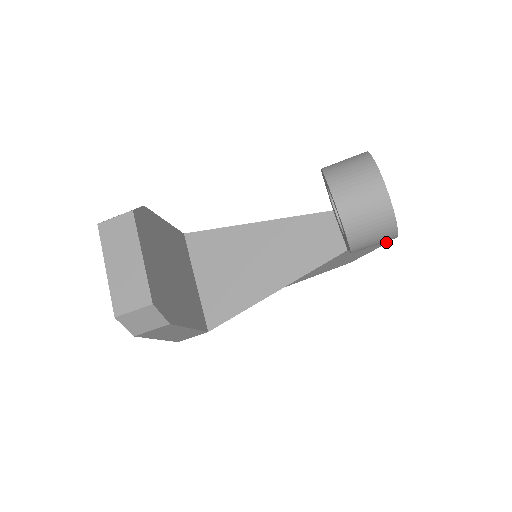
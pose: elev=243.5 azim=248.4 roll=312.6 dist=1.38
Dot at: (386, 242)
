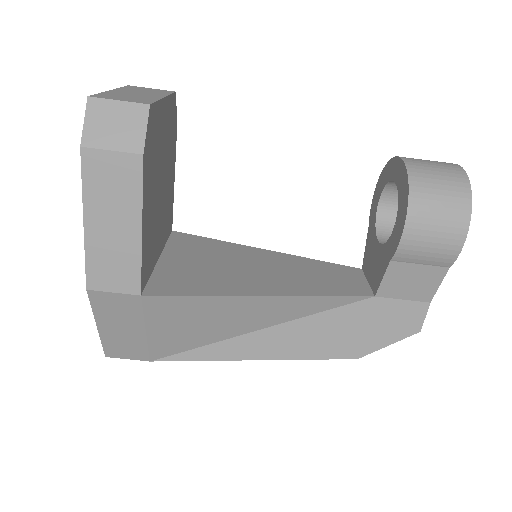
Dot at: (420, 327)
